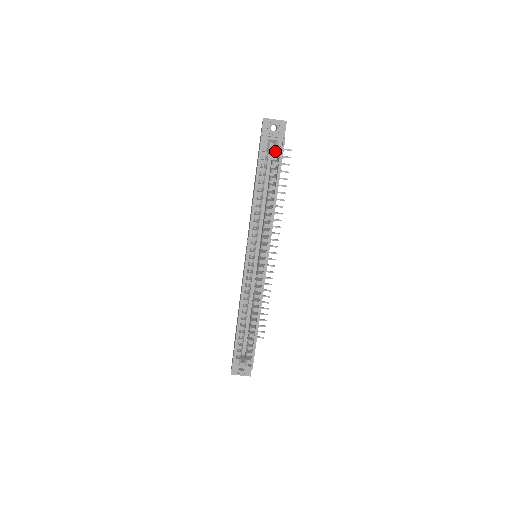
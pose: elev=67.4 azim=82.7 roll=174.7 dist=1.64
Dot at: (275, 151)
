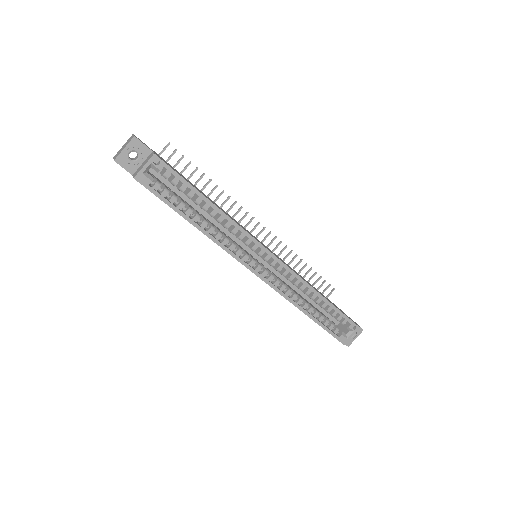
Dot at: occluded
